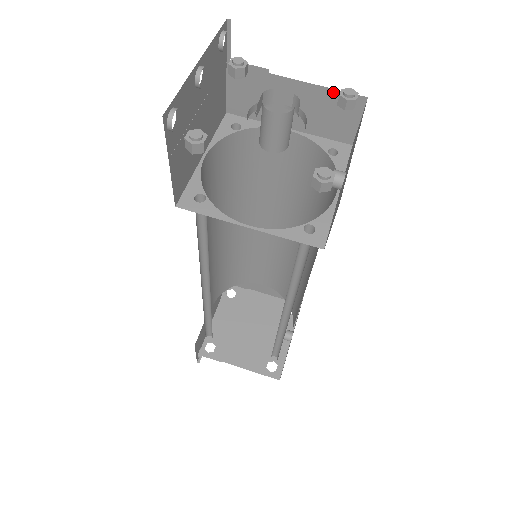
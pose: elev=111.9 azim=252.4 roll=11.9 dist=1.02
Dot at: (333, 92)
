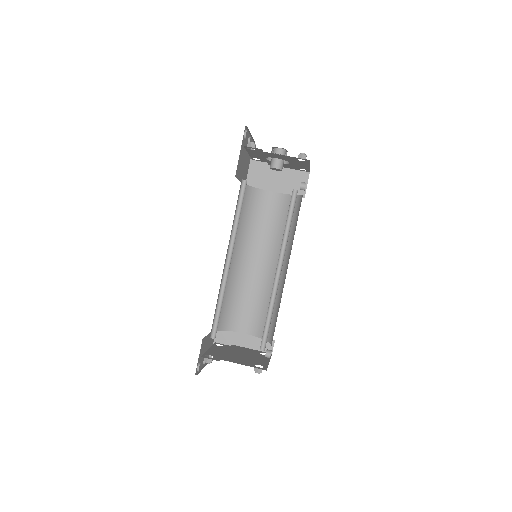
Dot at: (295, 171)
